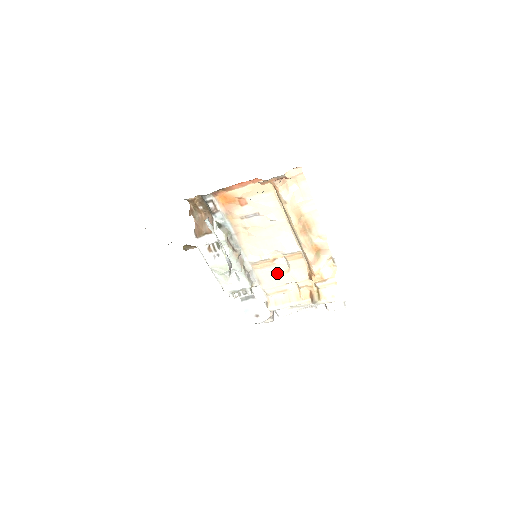
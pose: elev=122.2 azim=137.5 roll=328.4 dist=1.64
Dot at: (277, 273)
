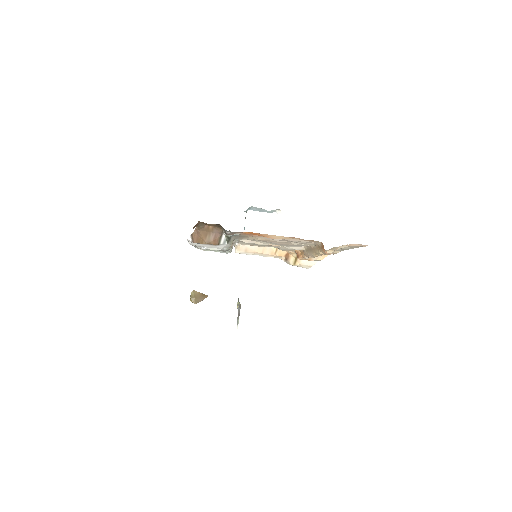
Dot at: occluded
